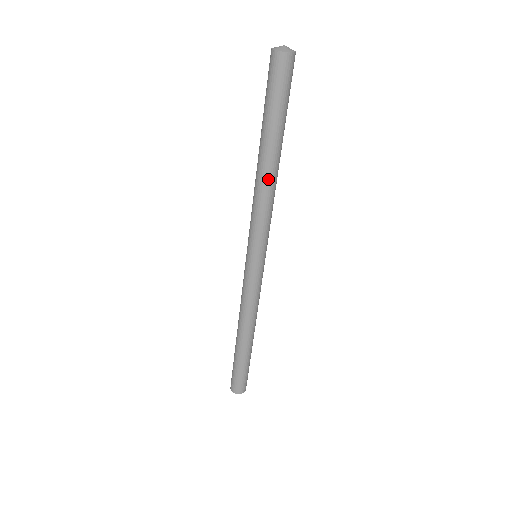
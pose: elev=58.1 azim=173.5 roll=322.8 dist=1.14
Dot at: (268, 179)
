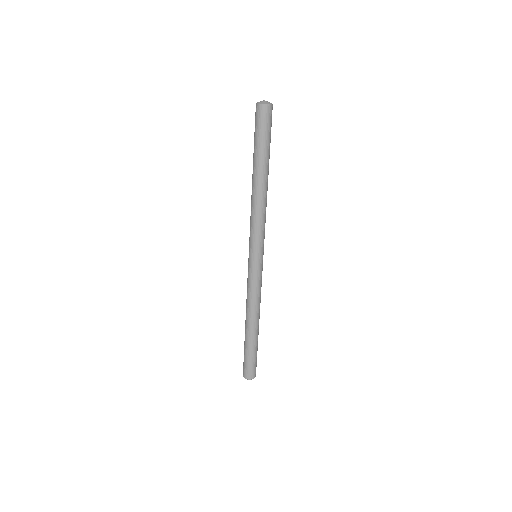
Dot at: (266, 193)
